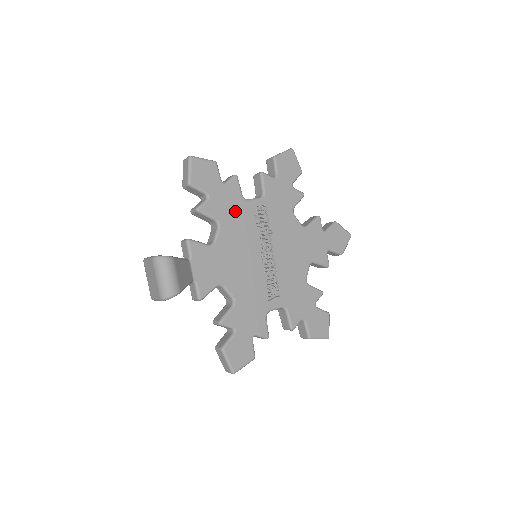
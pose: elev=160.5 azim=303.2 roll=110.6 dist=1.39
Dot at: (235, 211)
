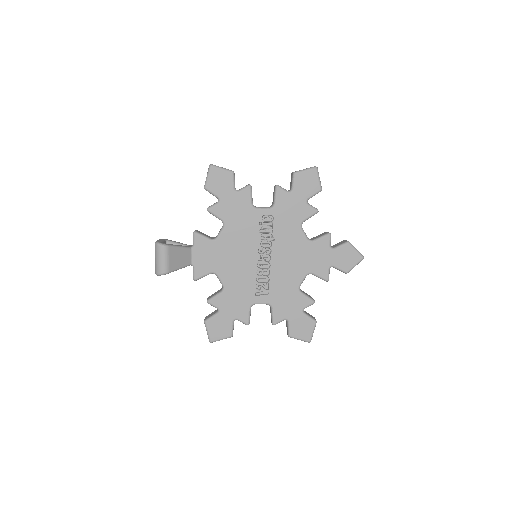
Dot at: (241, 216)
